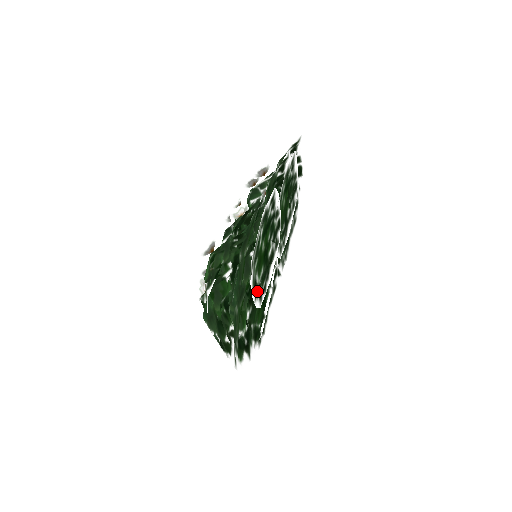
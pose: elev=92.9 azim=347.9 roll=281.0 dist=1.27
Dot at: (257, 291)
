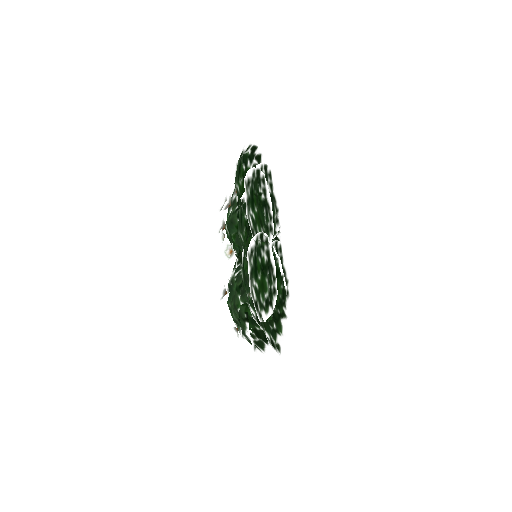
Dot at: (270, 299)
